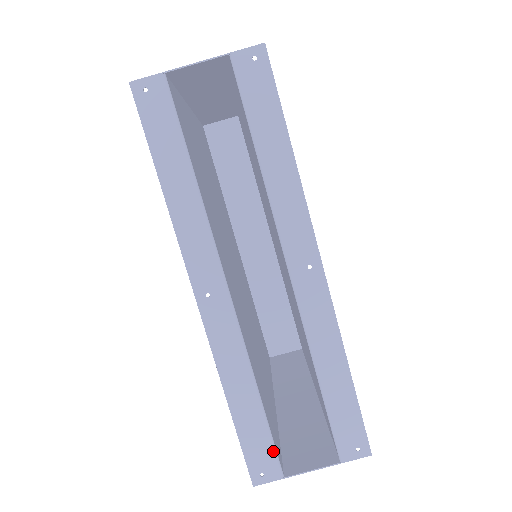
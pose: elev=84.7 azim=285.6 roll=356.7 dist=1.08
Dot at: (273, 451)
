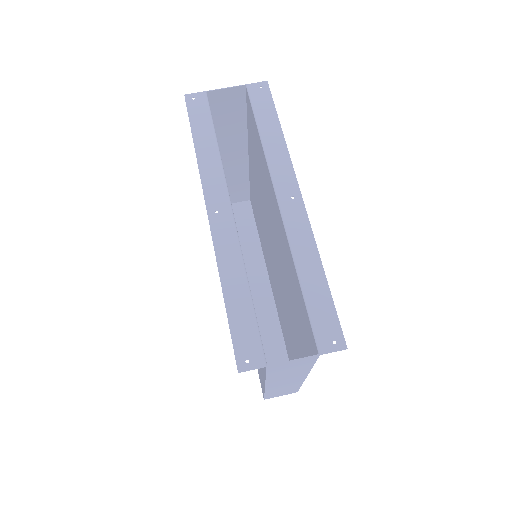
Dot at: (258, 339)
